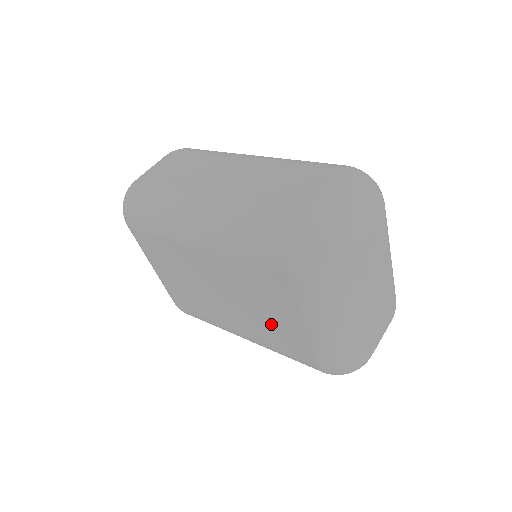
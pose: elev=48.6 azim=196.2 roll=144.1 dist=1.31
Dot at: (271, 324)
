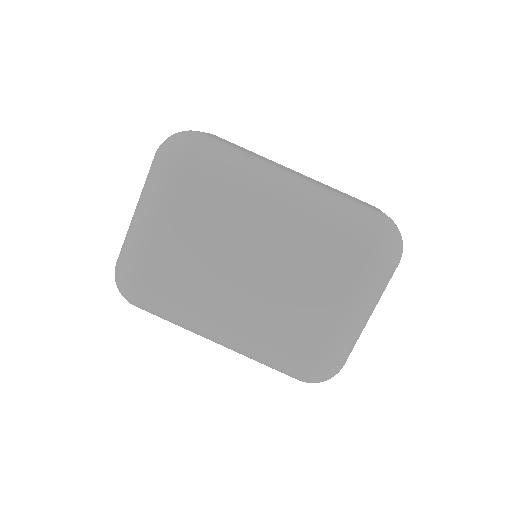
Dot at: (293, 309)
